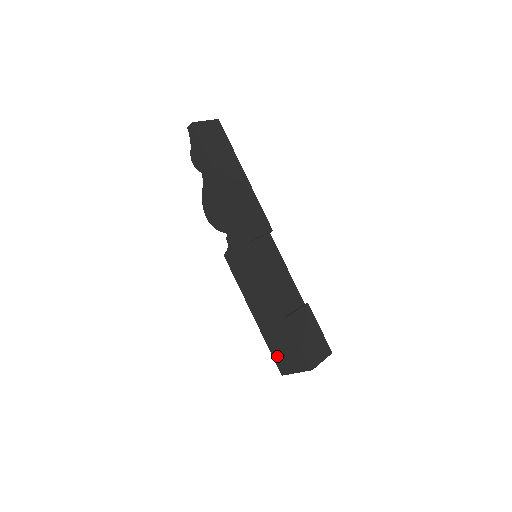
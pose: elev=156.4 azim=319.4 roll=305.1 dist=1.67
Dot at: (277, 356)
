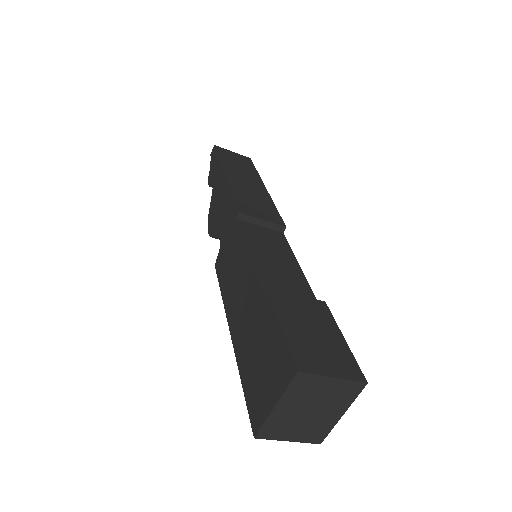
Dot at: (250, 391)
